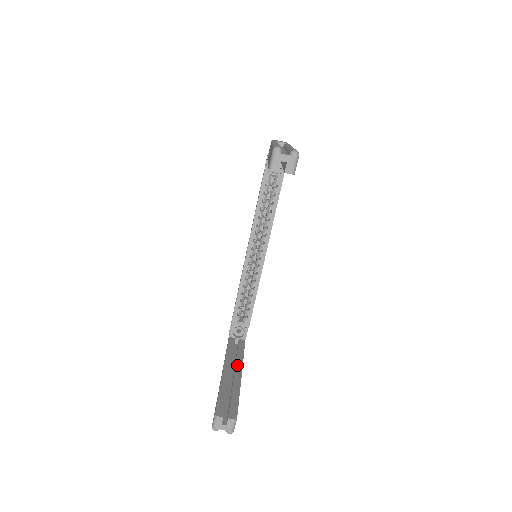
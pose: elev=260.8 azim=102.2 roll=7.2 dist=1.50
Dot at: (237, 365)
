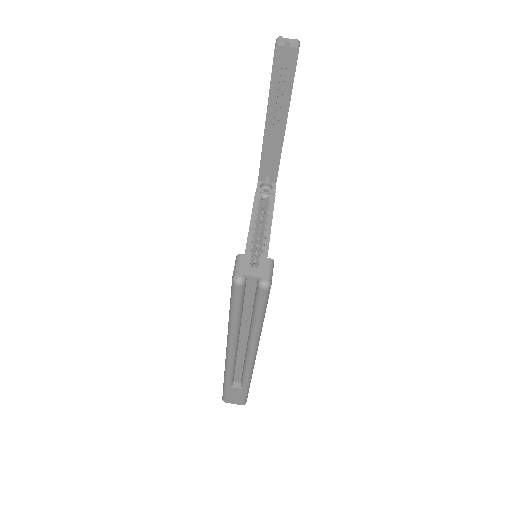
Dot at: occluded
